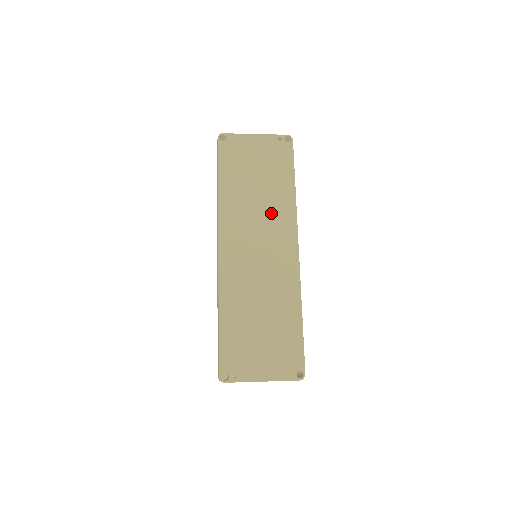
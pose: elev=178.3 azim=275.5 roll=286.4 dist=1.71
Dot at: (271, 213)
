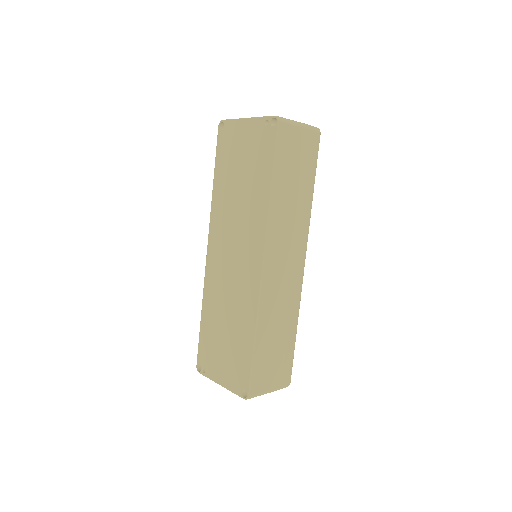
Dot at: (247, 218)
